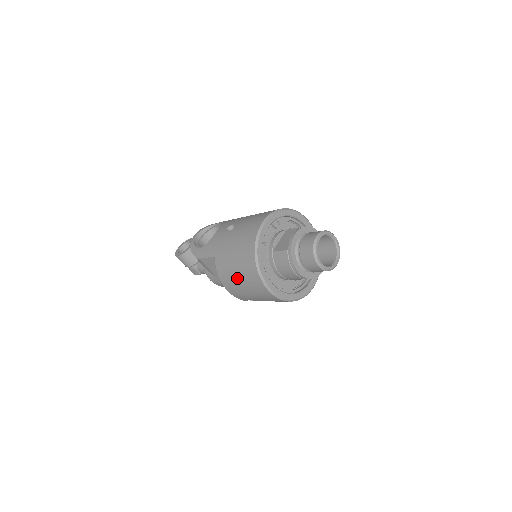
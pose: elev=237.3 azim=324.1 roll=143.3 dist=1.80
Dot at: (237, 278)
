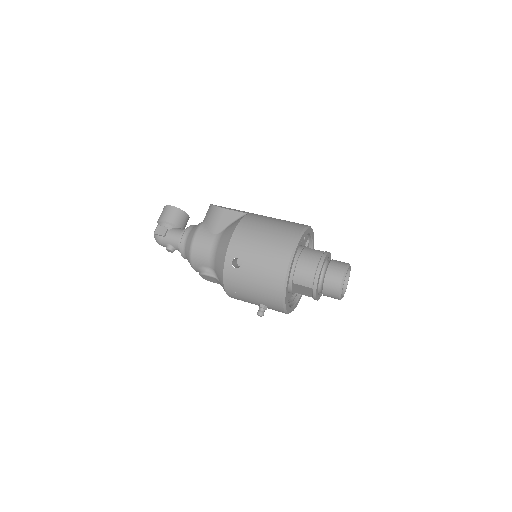
Dot at: (265, 230)
